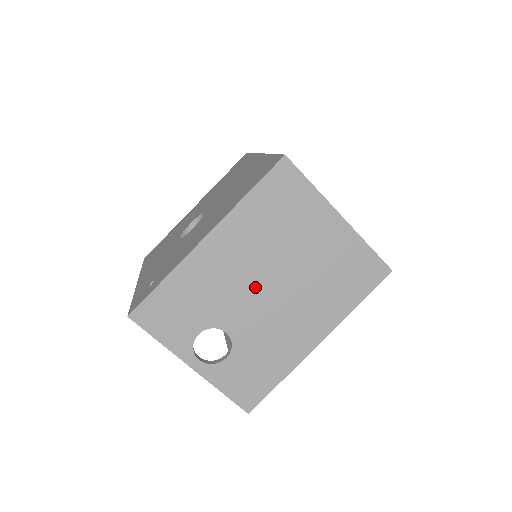
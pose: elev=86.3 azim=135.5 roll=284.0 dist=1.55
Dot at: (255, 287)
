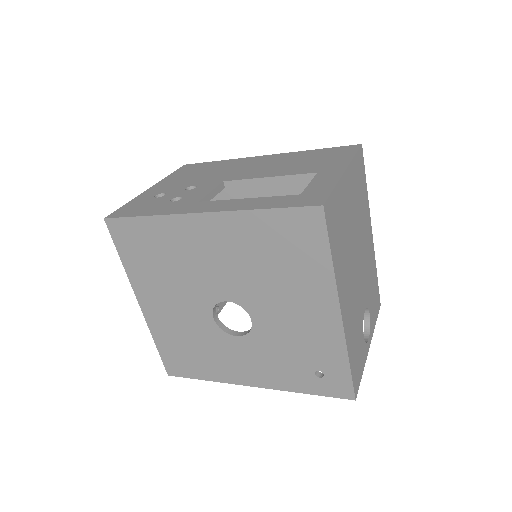
Dot at: (357, 276)
